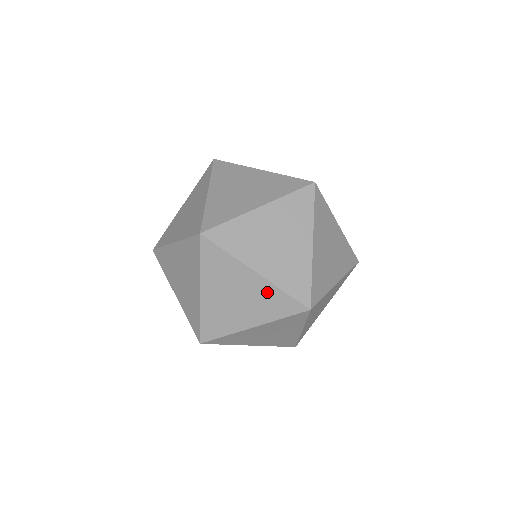
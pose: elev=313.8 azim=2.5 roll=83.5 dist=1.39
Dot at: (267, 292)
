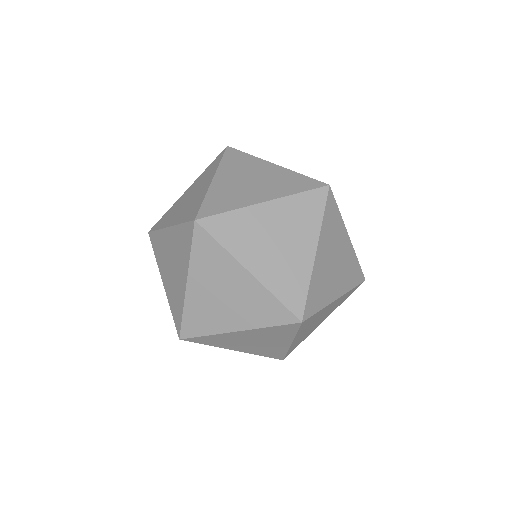
Dot at: (177, 237)
